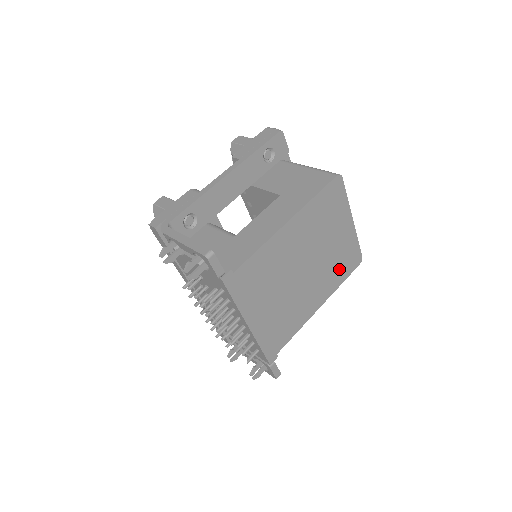
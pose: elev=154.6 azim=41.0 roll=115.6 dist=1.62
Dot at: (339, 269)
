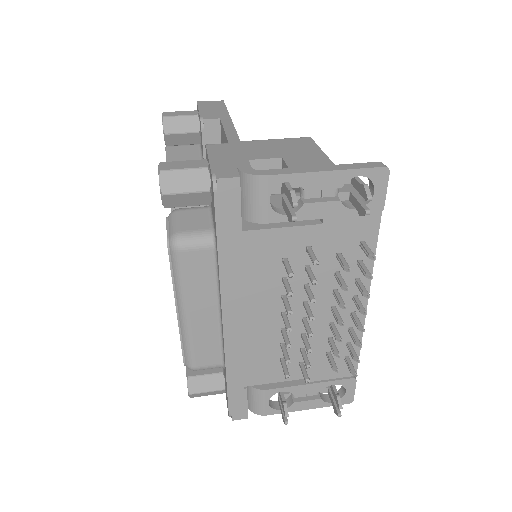
Dot at: occluded
